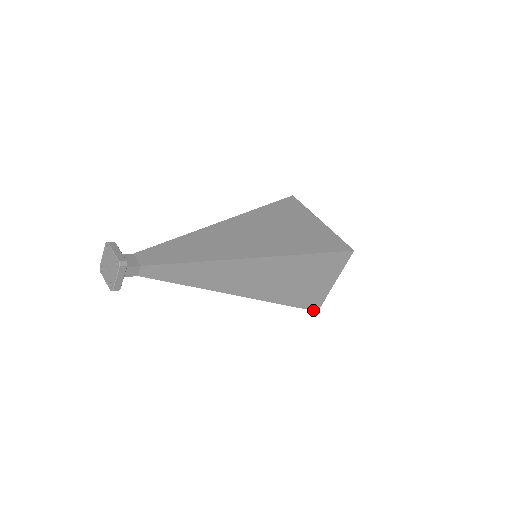
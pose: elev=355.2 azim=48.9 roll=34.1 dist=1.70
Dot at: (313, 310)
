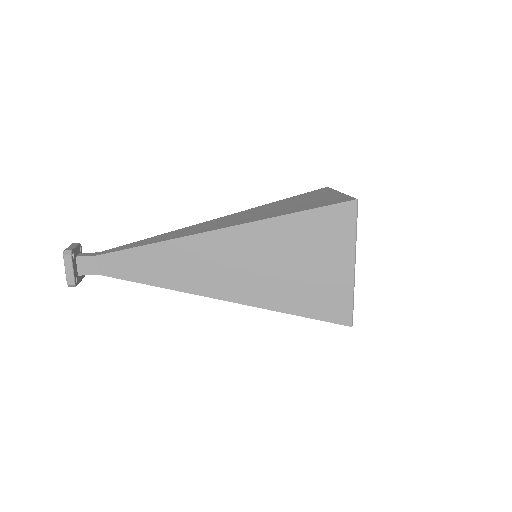
Dot at: occluded
